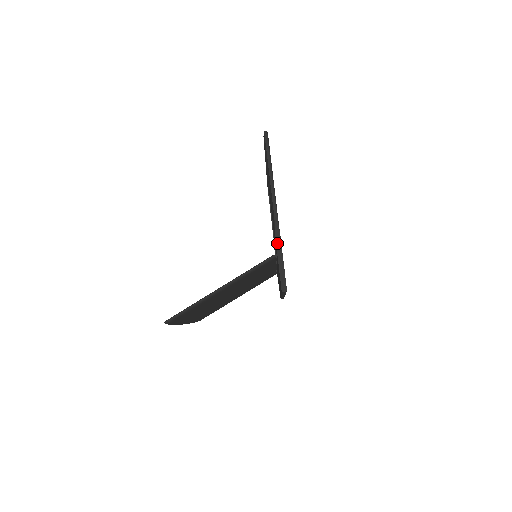
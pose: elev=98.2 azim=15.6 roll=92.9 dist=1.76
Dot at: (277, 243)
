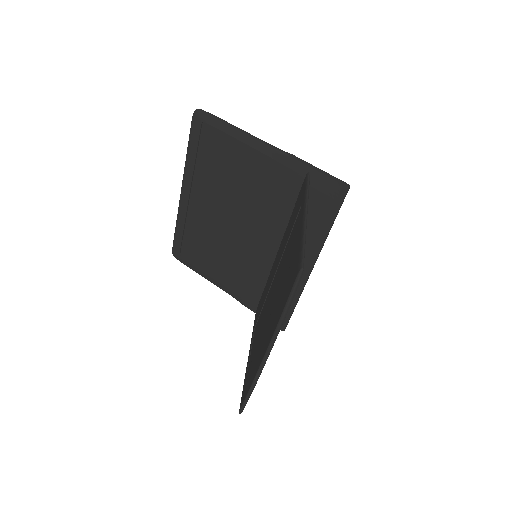
Dot at: (301, 161)
